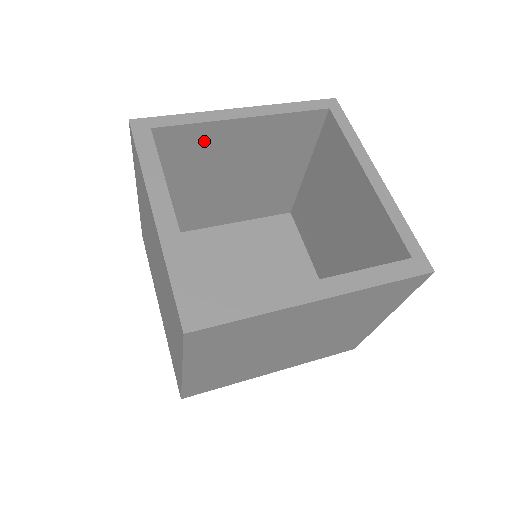
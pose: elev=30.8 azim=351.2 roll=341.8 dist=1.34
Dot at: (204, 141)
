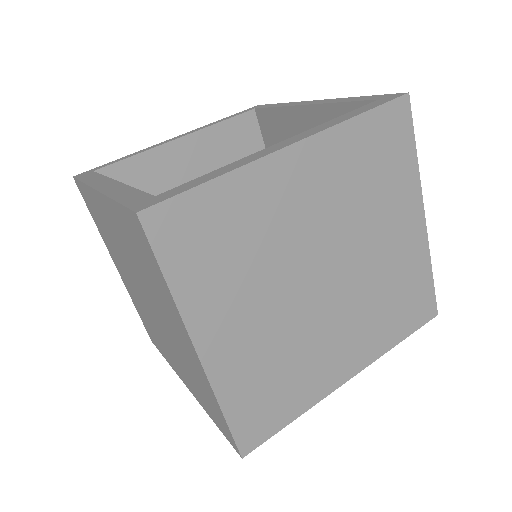
Dot at: (153, 176)
